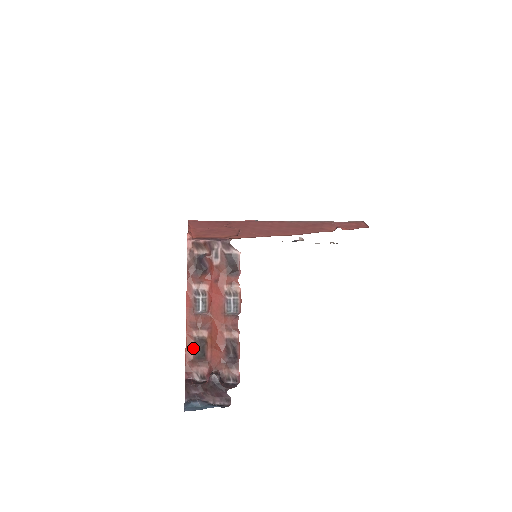
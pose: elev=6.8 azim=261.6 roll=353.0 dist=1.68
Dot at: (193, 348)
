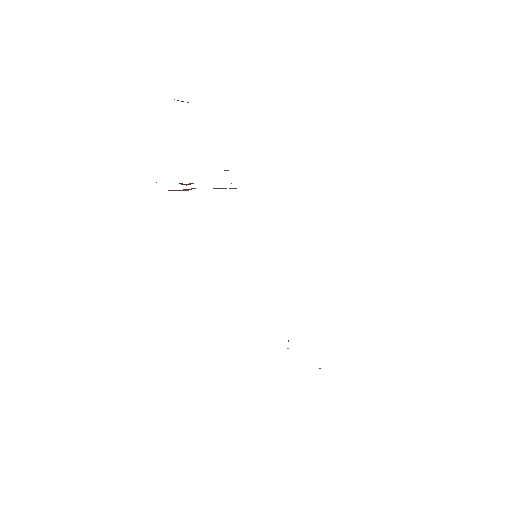
Dot at: occluded
